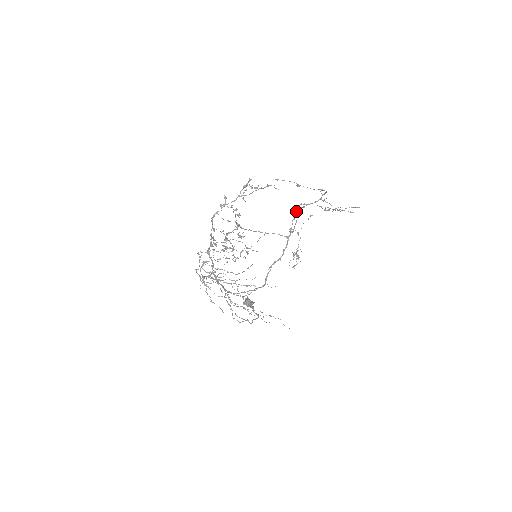
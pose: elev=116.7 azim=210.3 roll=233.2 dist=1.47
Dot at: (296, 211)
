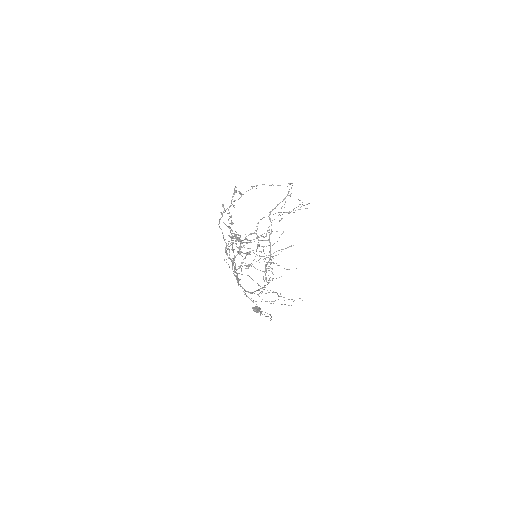
Dot at: occluded
